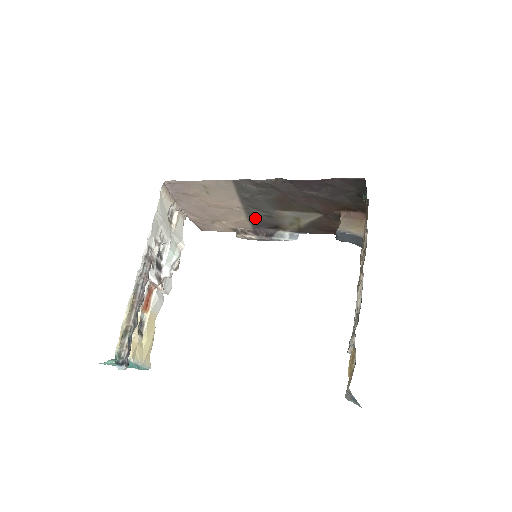
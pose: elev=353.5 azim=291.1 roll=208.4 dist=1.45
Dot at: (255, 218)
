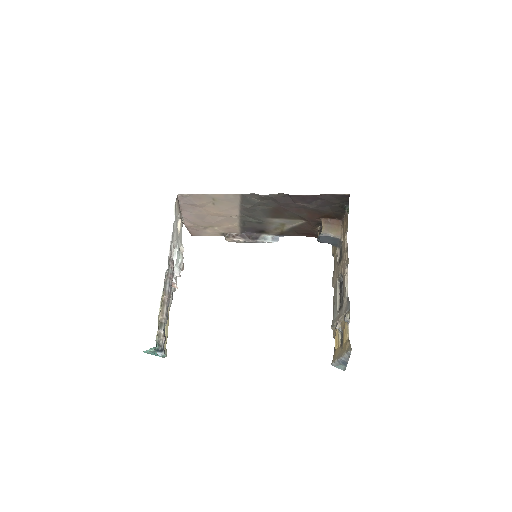
Dot at: (246, 224)
